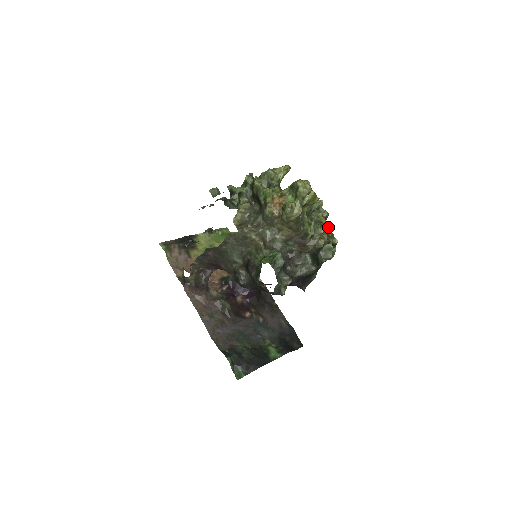
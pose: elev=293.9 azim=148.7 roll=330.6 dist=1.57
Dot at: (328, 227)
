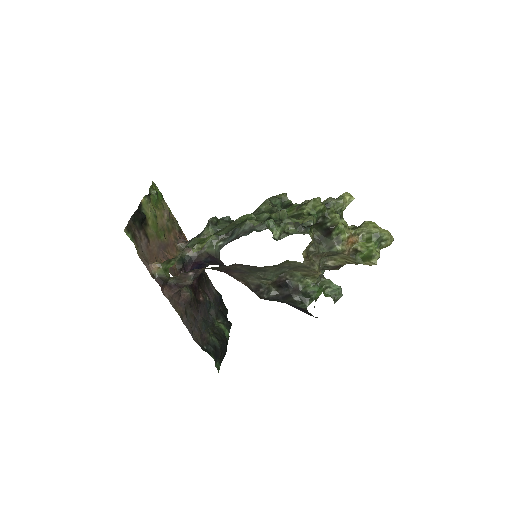
Dot at: occluded
